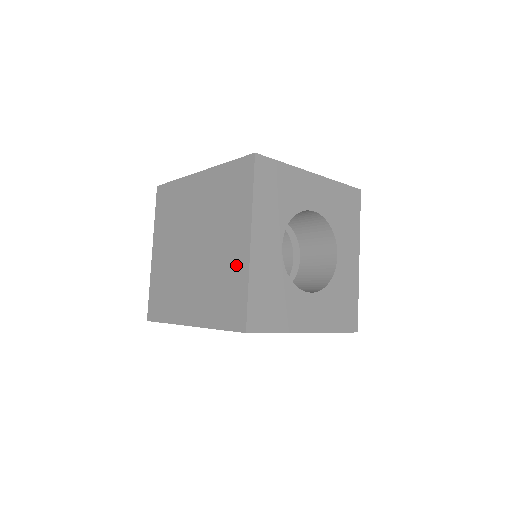
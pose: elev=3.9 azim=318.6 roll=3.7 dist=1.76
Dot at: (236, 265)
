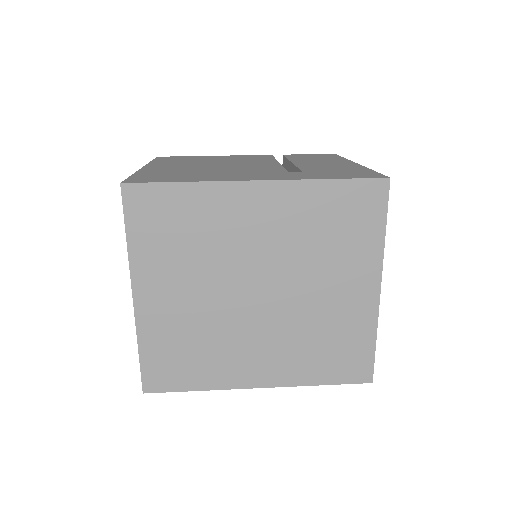
Dot at: (355, 316)
